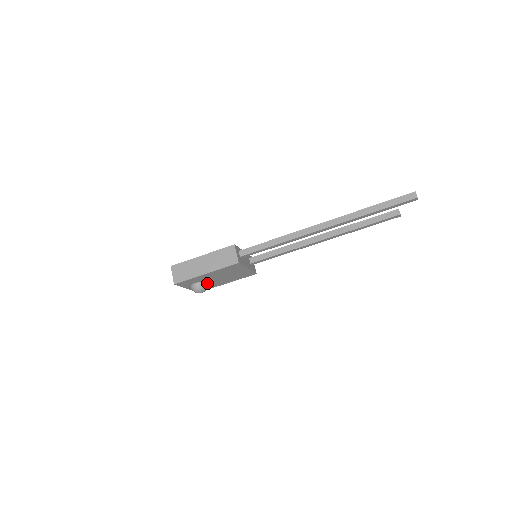
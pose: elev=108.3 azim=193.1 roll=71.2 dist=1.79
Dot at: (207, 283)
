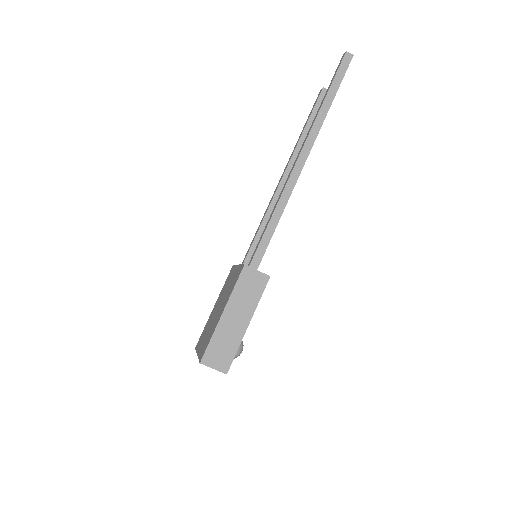
Dot at: occluded
